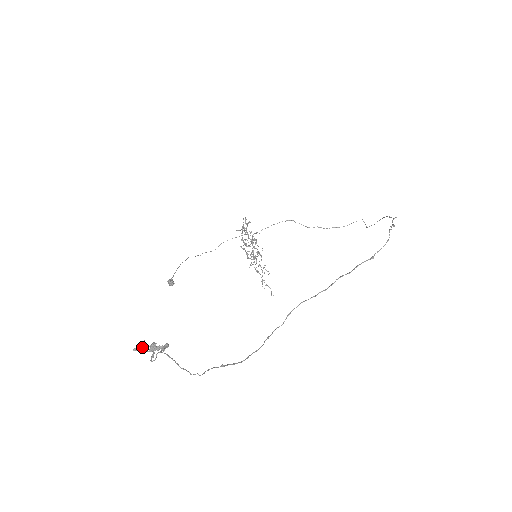
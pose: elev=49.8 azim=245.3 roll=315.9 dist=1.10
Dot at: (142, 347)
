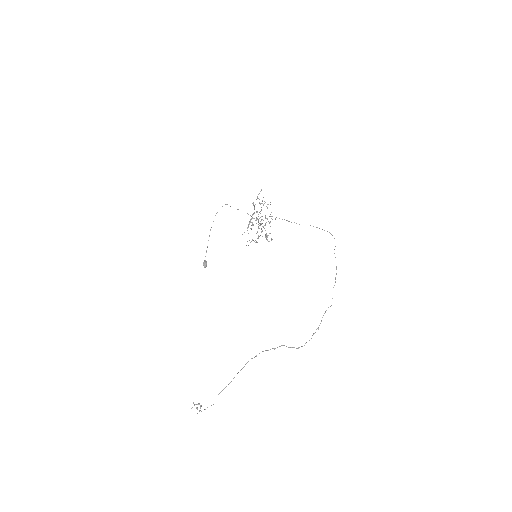
Dot at: occluded
